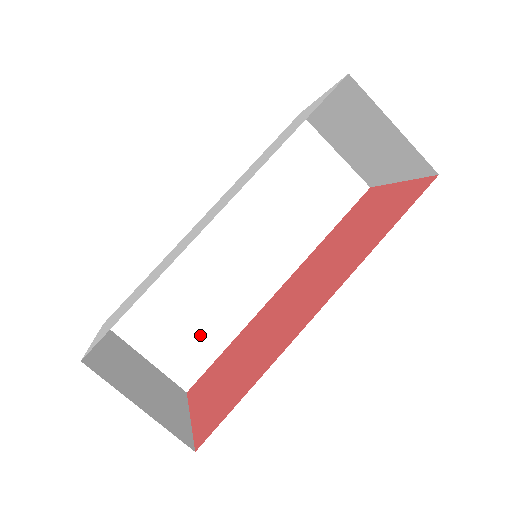
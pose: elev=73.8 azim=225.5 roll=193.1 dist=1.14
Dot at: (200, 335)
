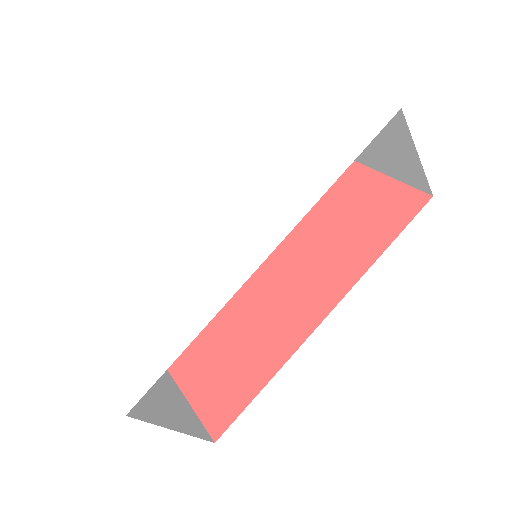
Dot at: occluded
